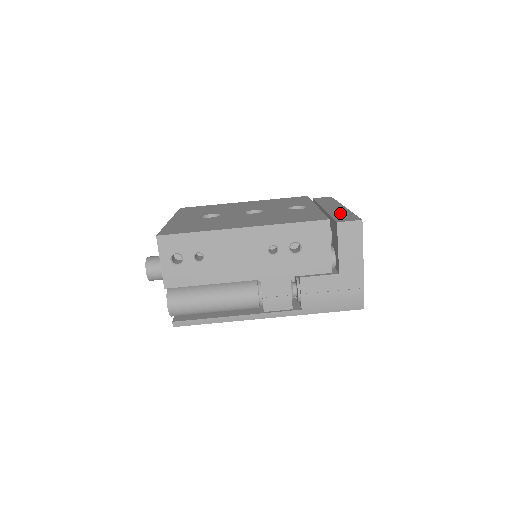
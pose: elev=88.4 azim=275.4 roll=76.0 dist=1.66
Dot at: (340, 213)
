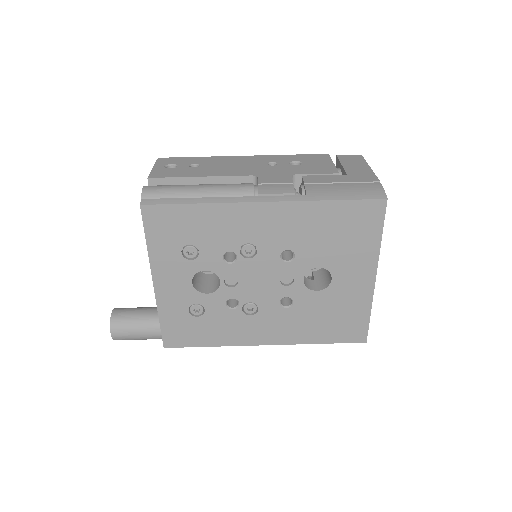
Dot at: occluded
